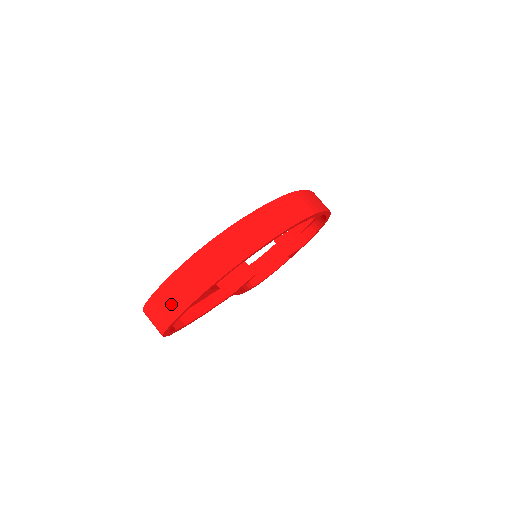
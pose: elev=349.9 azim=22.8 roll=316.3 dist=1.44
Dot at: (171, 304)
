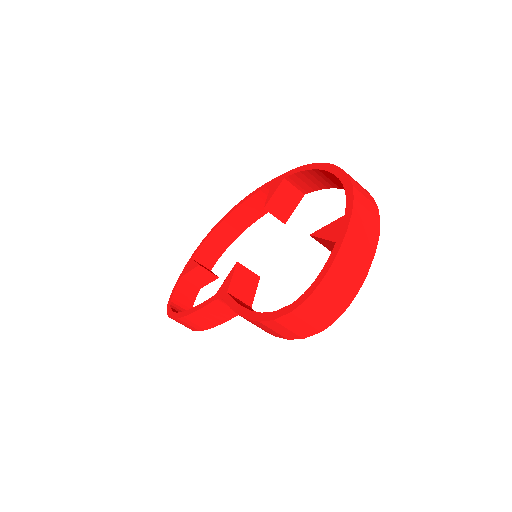
Dot at: (357, 263)
